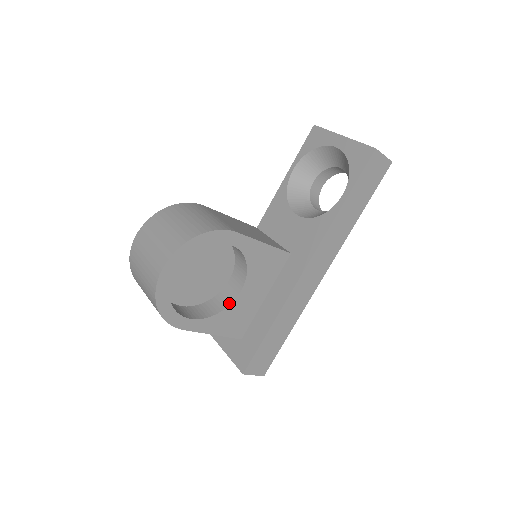
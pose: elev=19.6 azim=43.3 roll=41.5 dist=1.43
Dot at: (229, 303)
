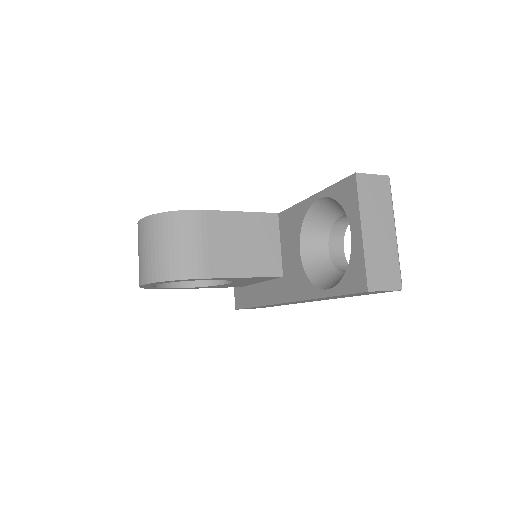
Dot at: (220, 283)
